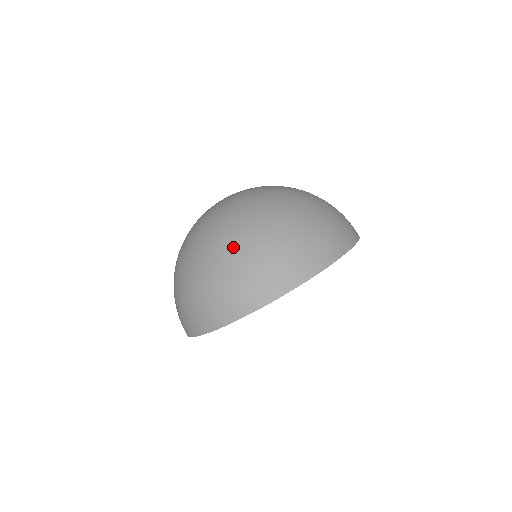
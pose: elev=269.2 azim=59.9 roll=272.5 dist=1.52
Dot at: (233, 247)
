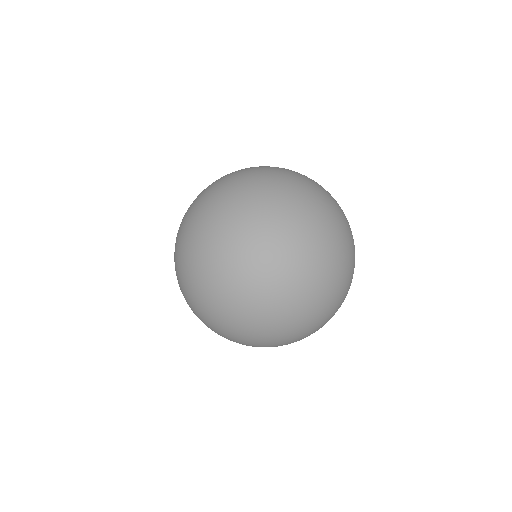
Dot at: (270, 338)
